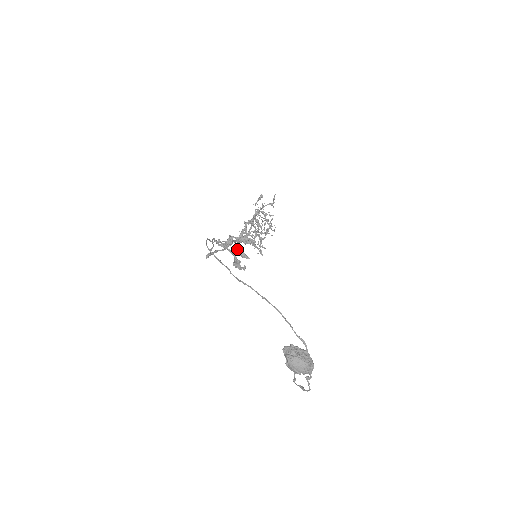
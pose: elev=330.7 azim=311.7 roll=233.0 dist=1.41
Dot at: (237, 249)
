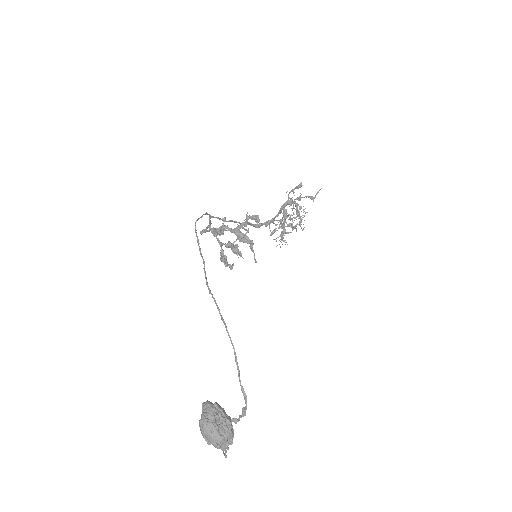
Dot at: (230, 242)
